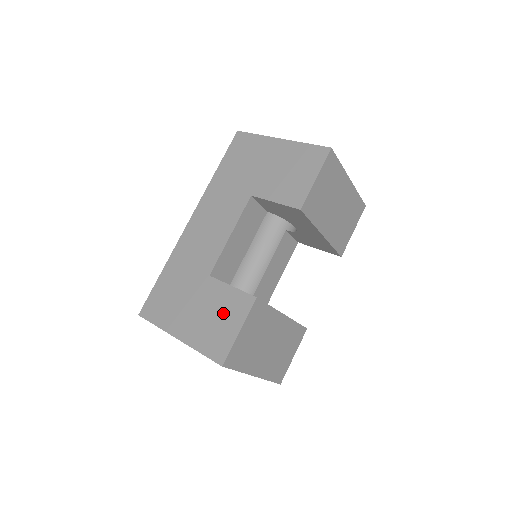
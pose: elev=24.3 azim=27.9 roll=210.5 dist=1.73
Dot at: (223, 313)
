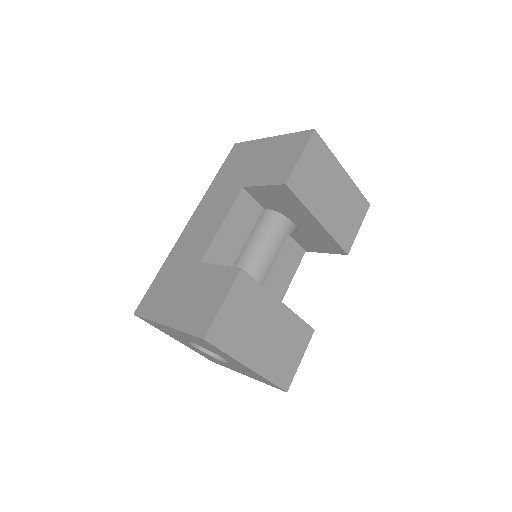
Dot at: (209, 290)
